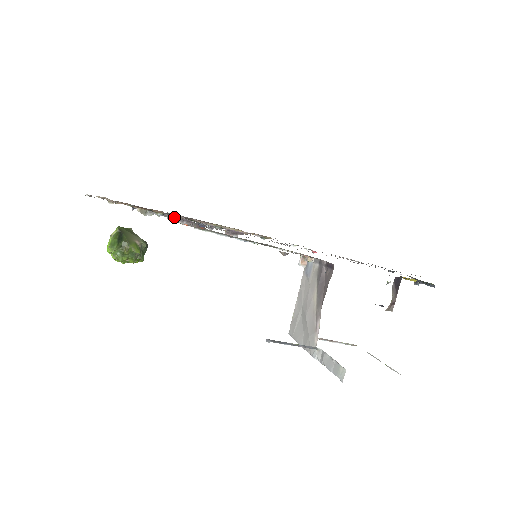
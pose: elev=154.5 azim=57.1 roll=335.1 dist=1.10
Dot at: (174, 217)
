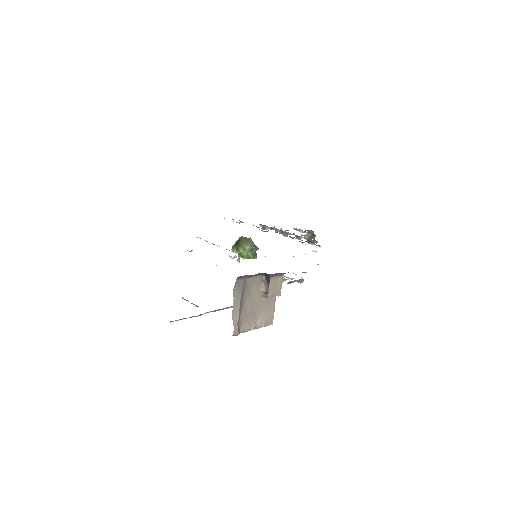
Dot at: (278, 230)
